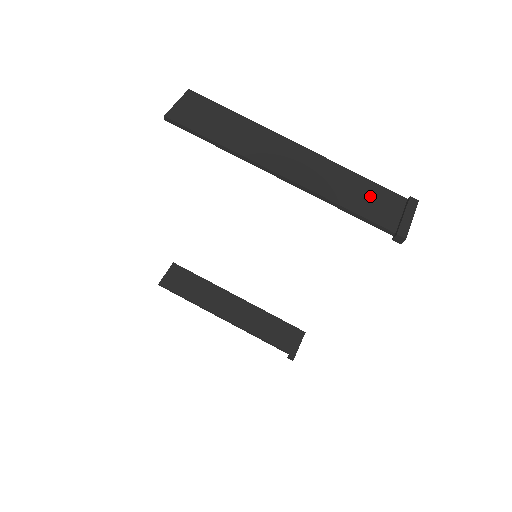
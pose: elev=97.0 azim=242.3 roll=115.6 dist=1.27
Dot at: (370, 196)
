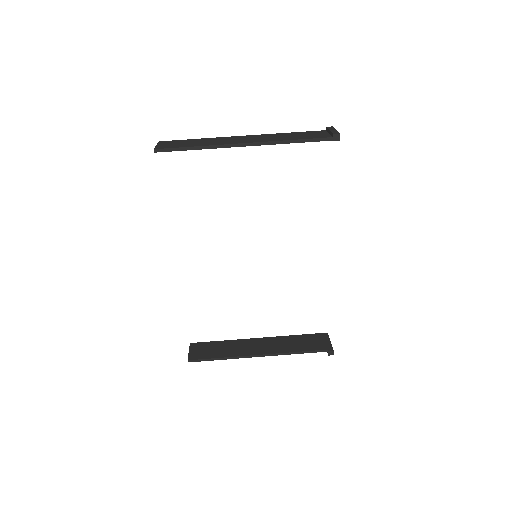
Dot at: (304, 134)
